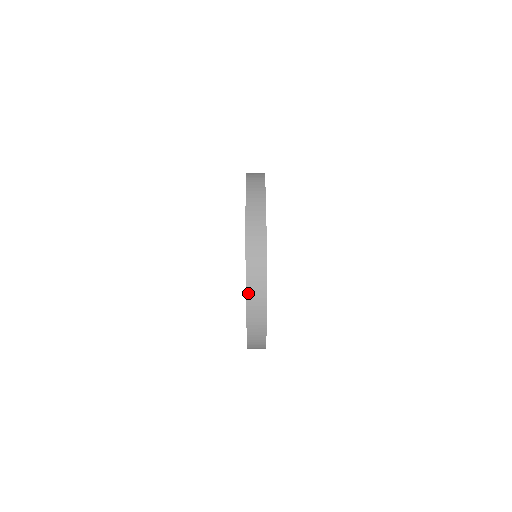
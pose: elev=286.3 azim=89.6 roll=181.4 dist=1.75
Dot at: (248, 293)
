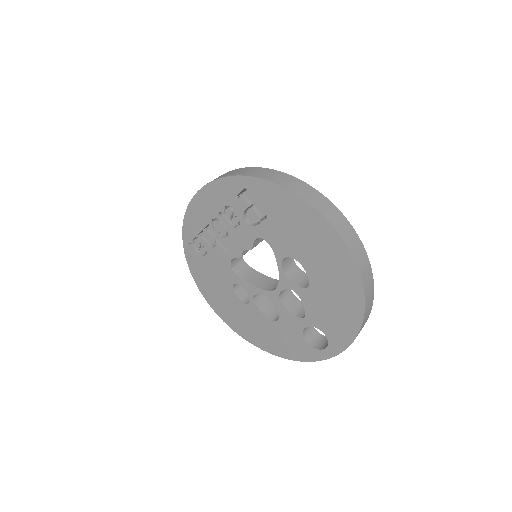
Dot at: (236, 175)
